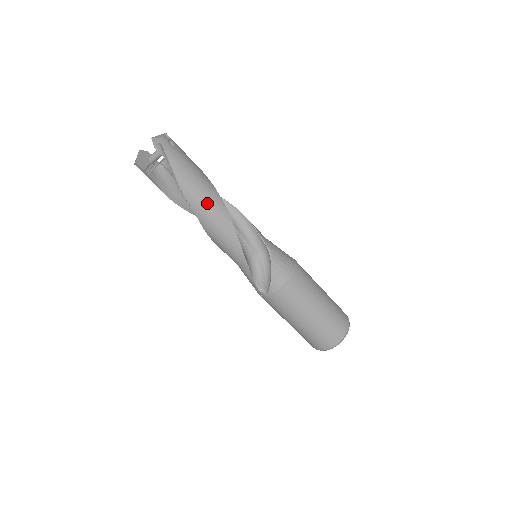
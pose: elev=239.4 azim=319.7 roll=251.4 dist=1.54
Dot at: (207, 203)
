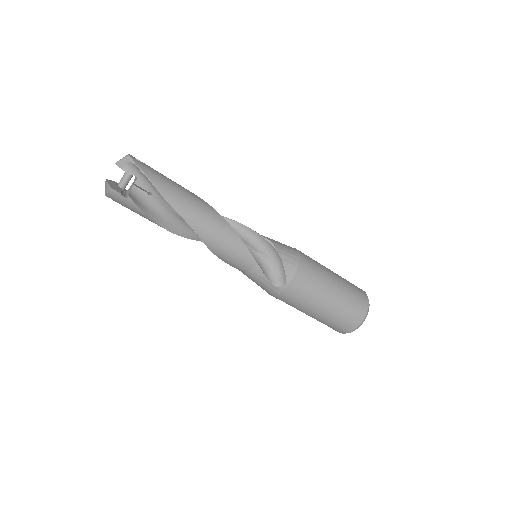
Dot at: (196, 207)
